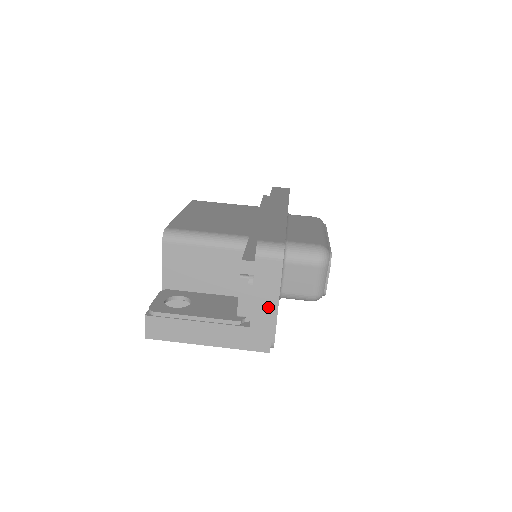
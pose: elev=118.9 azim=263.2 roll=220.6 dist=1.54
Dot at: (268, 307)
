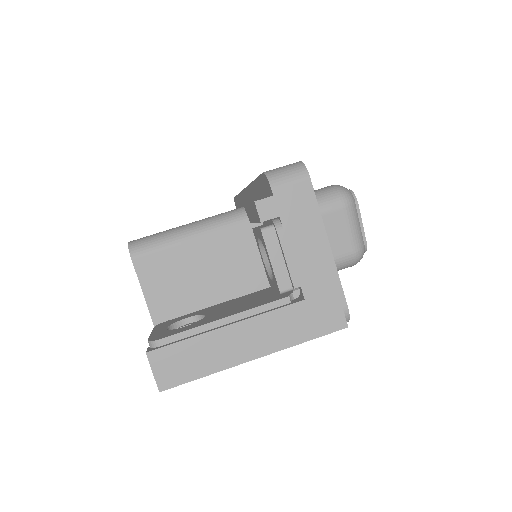
Dot at: (318, 256)
